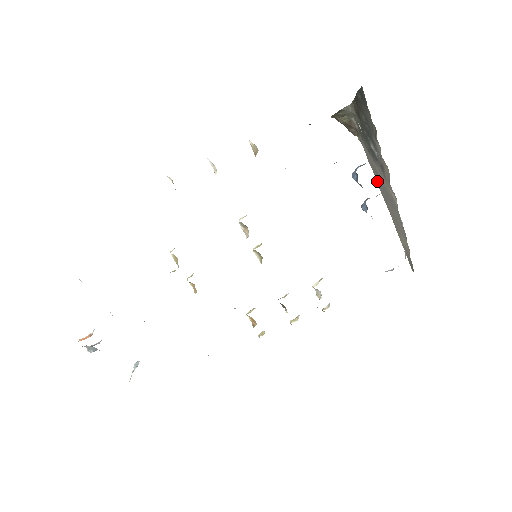
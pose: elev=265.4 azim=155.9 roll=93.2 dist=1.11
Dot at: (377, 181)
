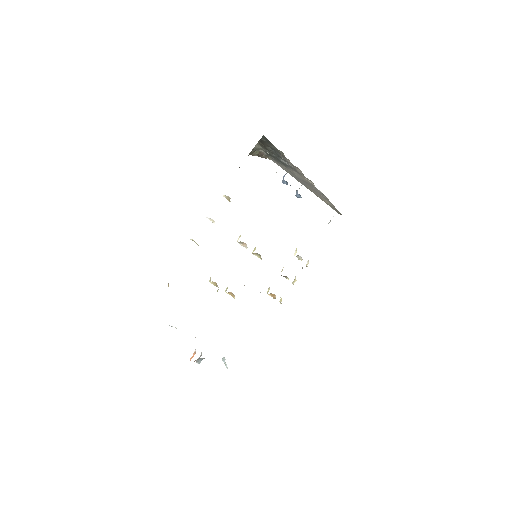
Dot at: occluded
